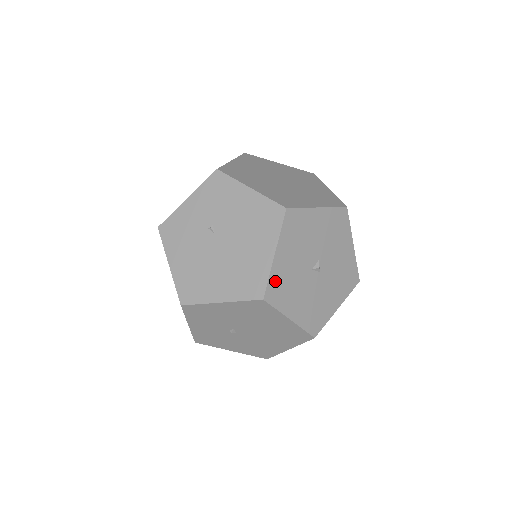
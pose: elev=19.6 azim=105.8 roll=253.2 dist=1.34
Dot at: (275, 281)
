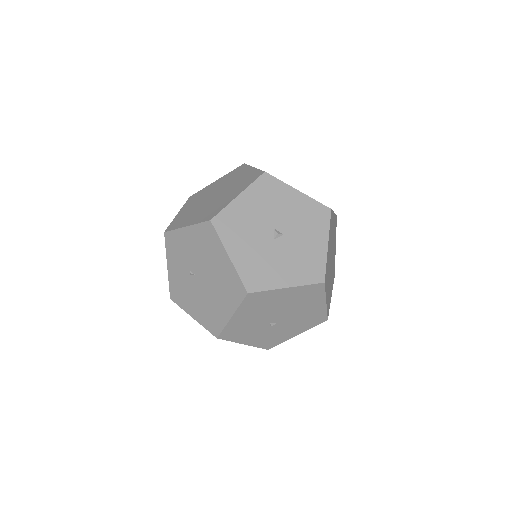
Dot at: (247, 273)
